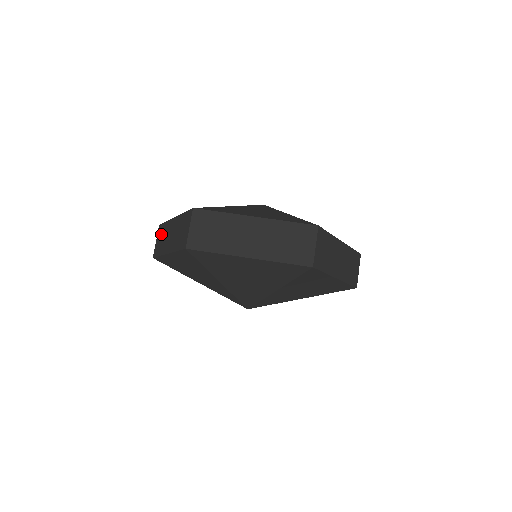
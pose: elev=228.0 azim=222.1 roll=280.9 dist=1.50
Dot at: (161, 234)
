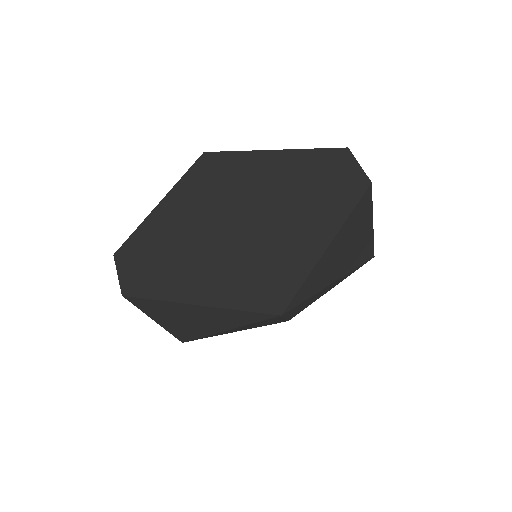
Dot at: (129, 253)
